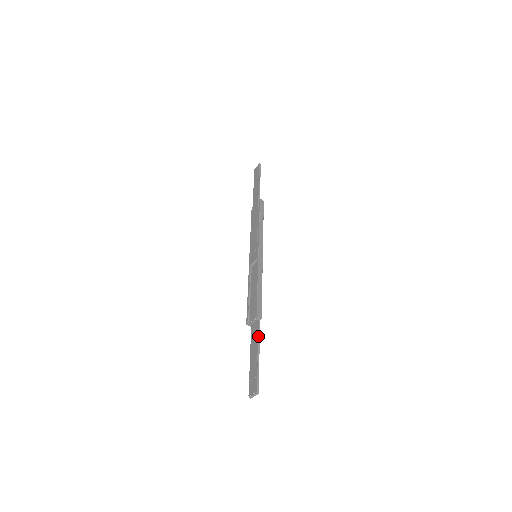
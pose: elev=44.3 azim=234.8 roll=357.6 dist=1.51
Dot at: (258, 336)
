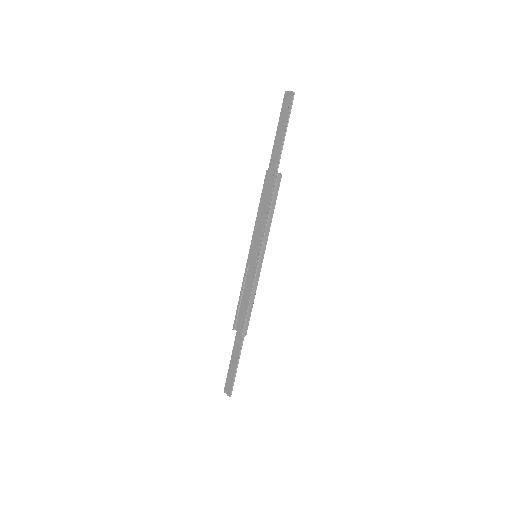
Dot at: (240, 351)
